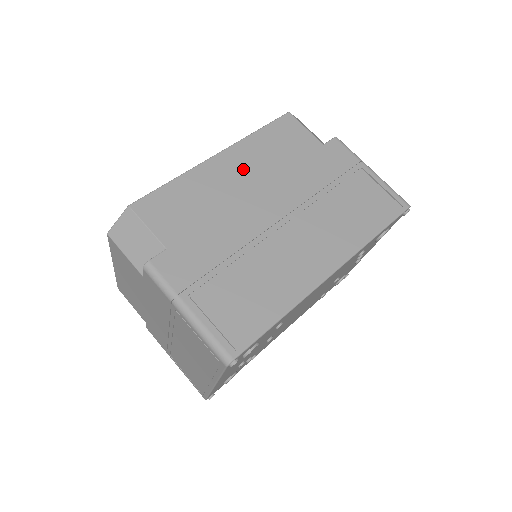
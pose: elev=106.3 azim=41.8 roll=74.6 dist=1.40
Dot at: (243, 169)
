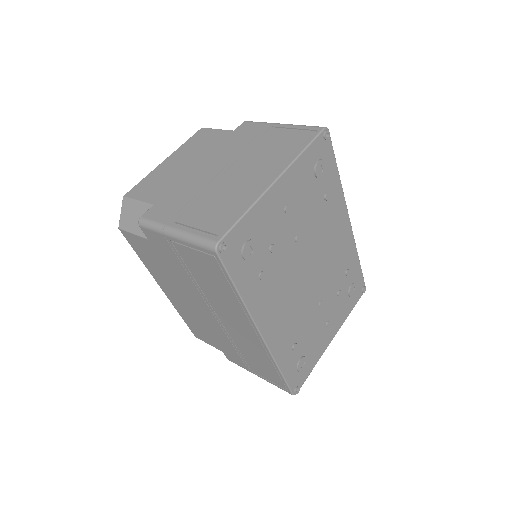
Dot at: occluded
